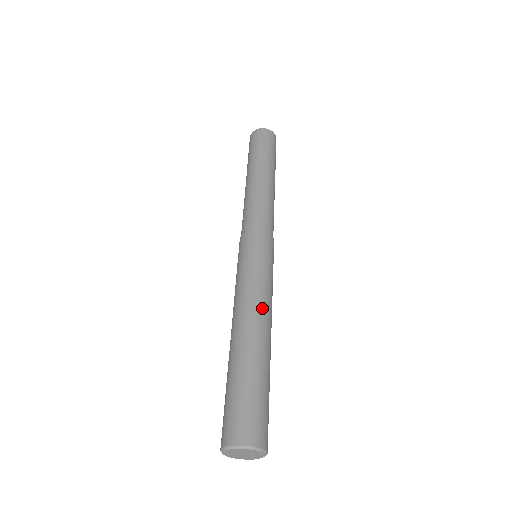
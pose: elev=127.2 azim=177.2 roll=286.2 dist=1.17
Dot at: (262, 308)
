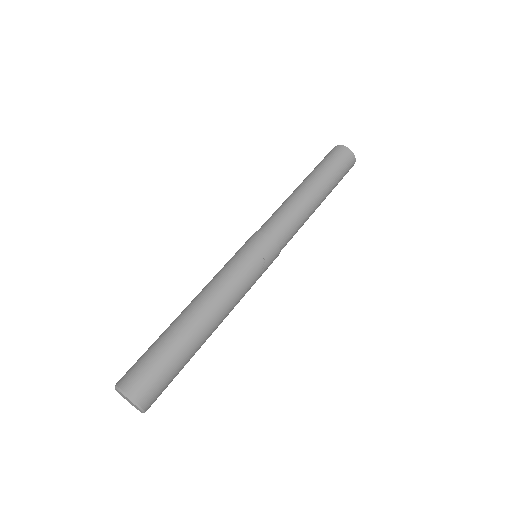
Dot at: (208, 291)
